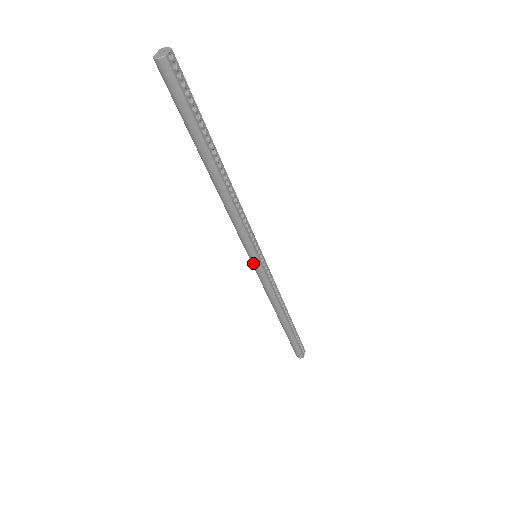
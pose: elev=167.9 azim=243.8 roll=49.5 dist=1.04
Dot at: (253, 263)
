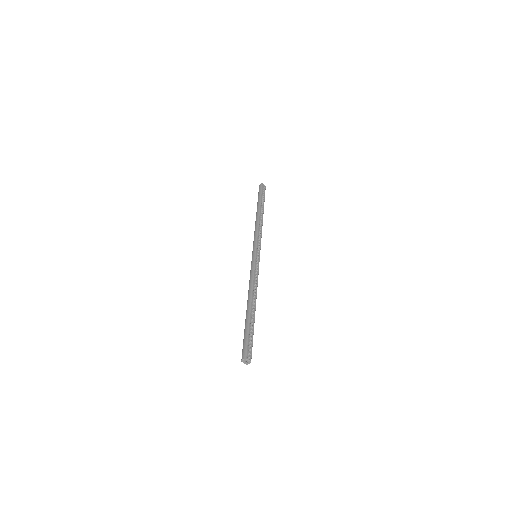
Dot at: (252, 256)
